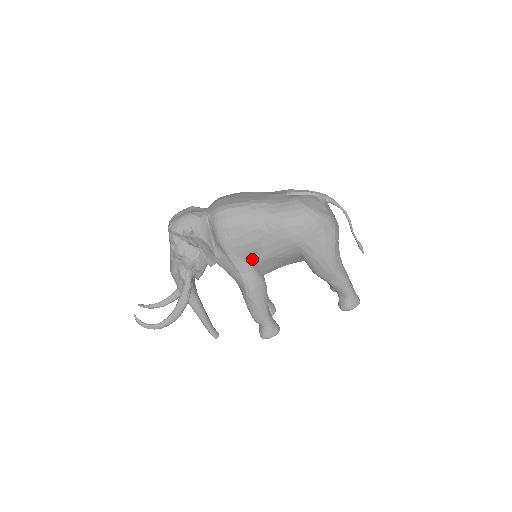
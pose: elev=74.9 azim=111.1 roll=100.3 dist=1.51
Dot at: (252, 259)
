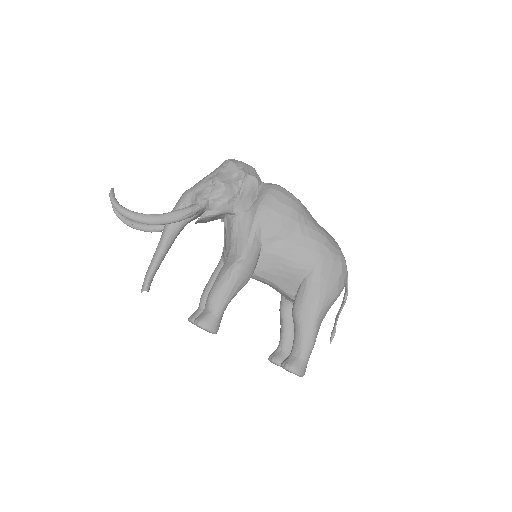
Dot at: (267, 243)
